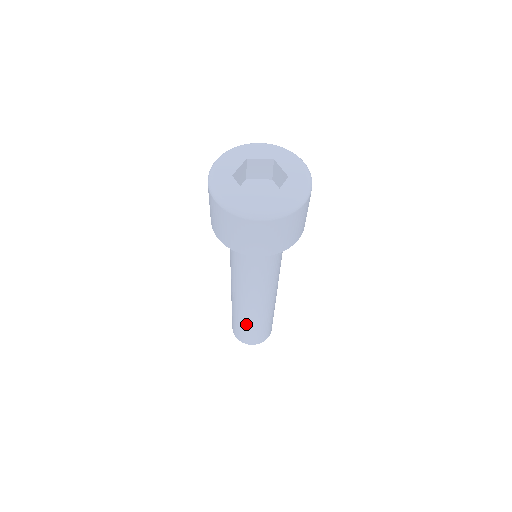
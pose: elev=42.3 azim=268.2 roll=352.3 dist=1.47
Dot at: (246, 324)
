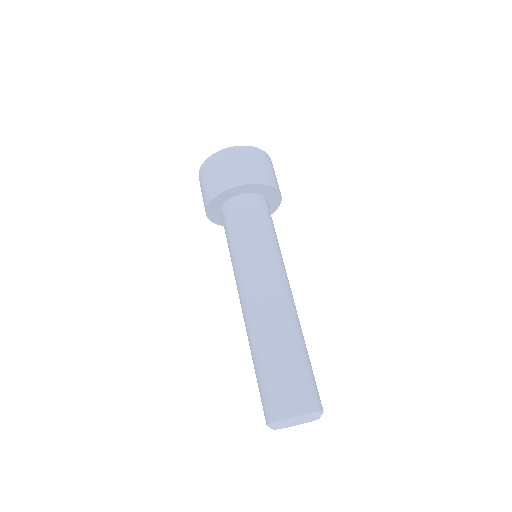
Dot at: (267, 354)
